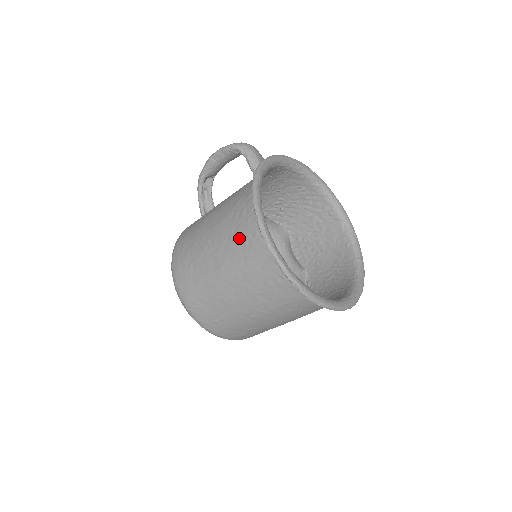
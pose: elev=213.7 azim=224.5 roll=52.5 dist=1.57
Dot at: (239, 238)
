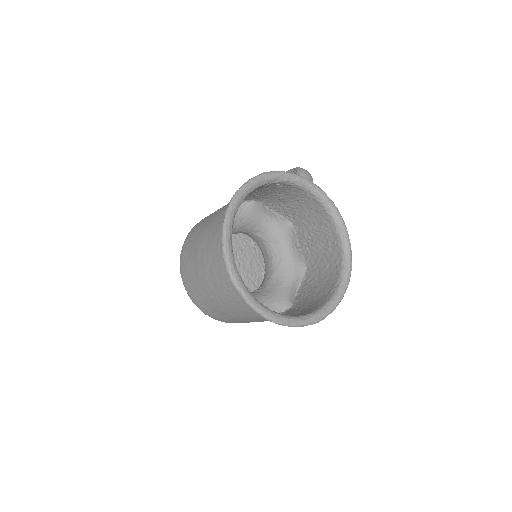
Dot at: occluded
